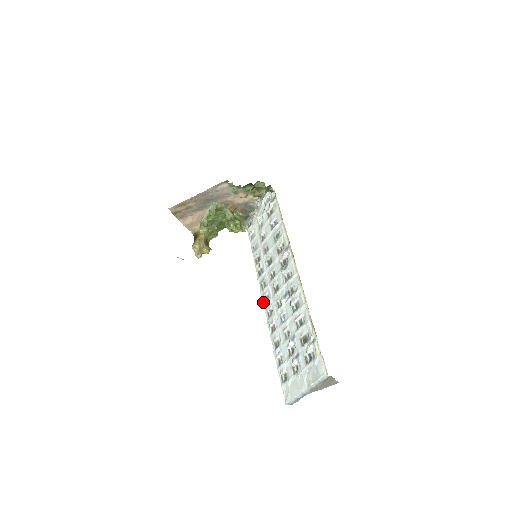
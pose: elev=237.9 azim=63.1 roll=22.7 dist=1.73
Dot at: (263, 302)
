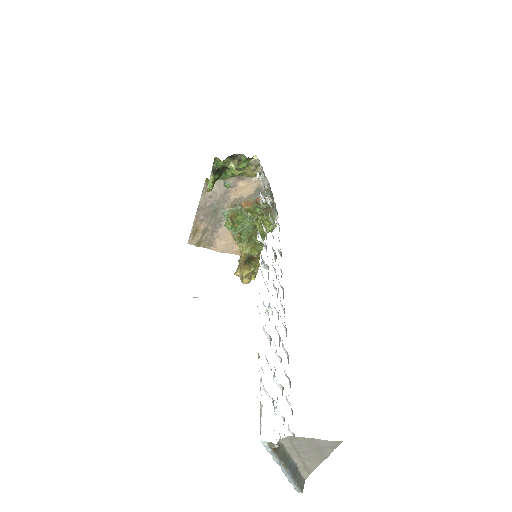
Dot at: occluded
